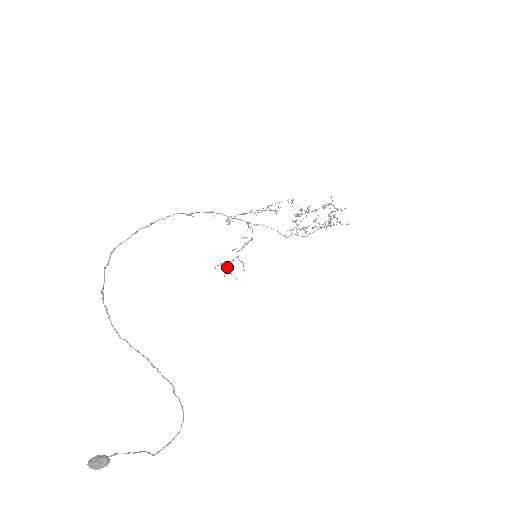
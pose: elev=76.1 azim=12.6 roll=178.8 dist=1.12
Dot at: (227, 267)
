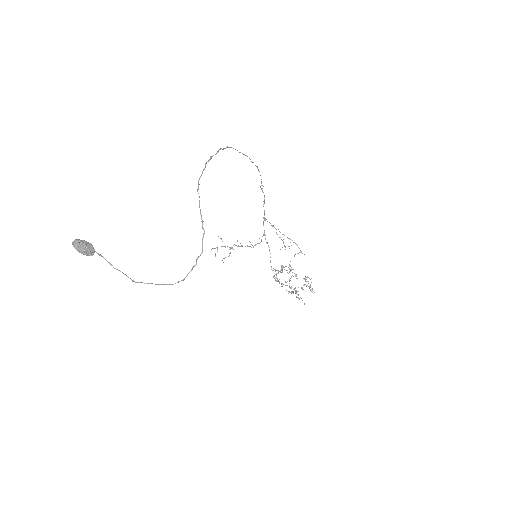
Dot at: occluded
